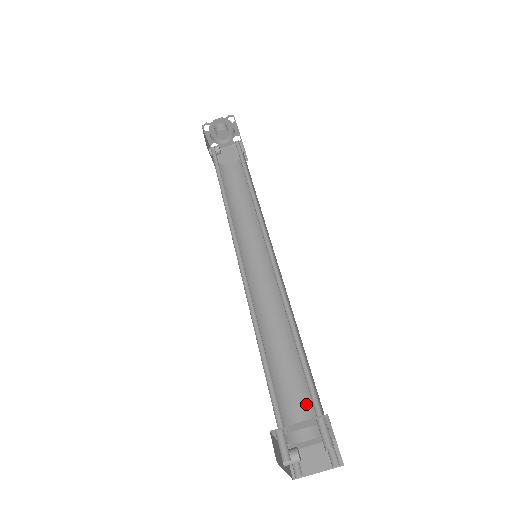
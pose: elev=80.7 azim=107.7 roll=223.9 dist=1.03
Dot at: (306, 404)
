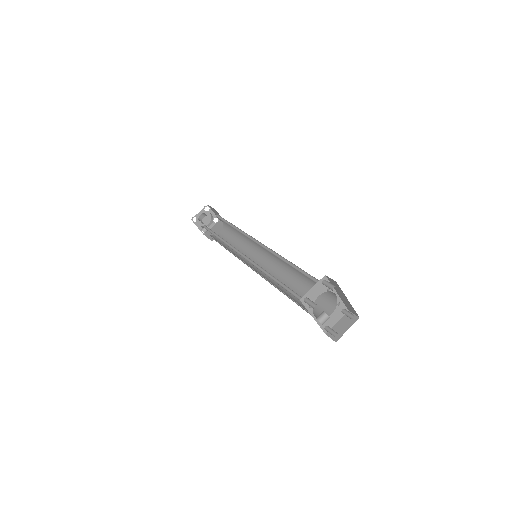
Dot at: (321, 301)
